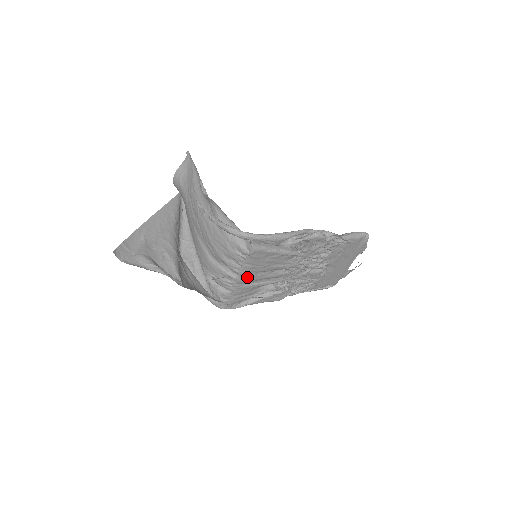
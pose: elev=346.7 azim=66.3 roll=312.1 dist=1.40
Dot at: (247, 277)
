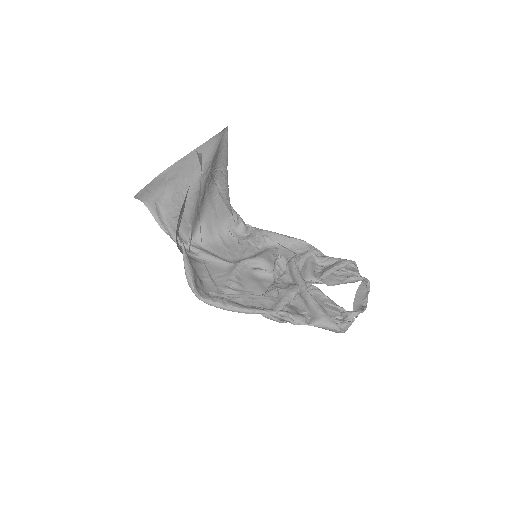
Dot at: occluded
